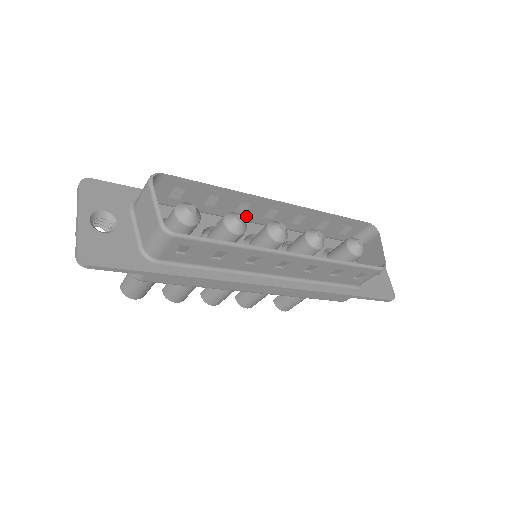
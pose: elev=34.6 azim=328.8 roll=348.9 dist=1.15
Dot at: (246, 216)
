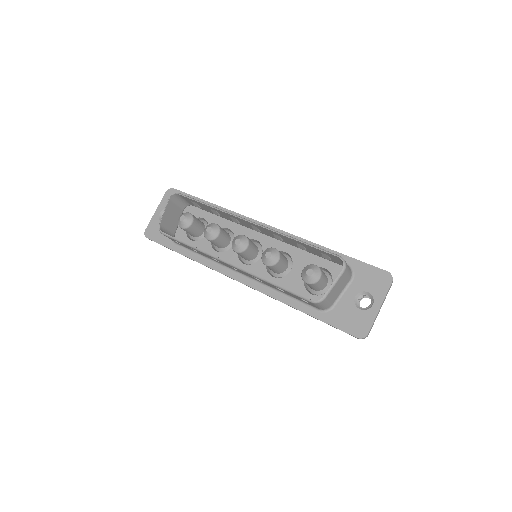
Dot at: (246, 226)
